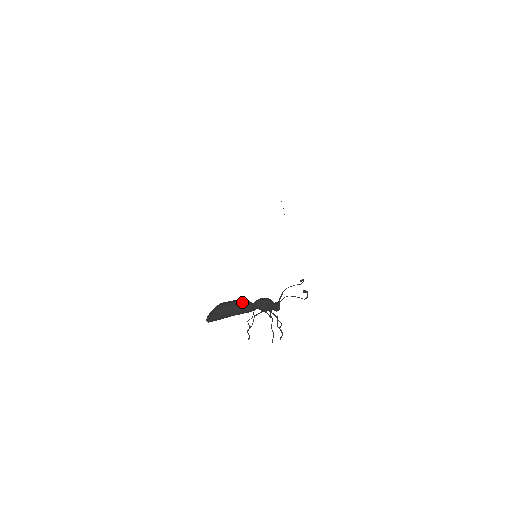
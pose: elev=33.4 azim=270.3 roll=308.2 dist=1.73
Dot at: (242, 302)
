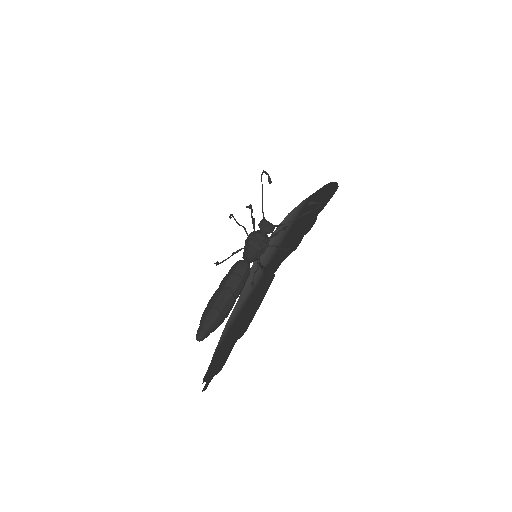
Dot at: occluded
